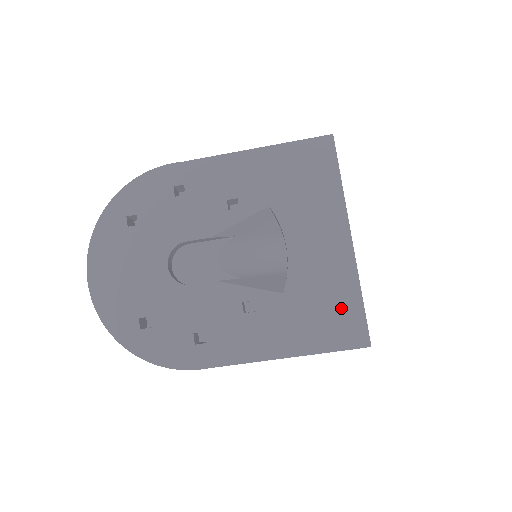
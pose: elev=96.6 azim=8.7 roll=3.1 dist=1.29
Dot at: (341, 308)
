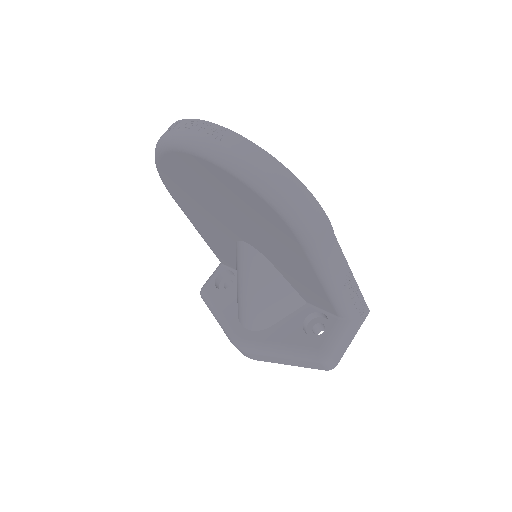
Dot at: occluded
